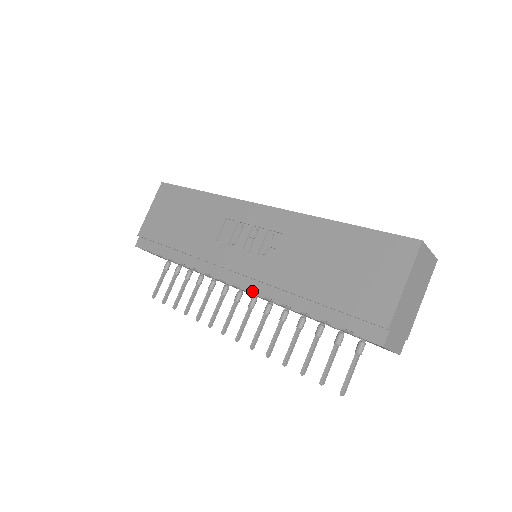
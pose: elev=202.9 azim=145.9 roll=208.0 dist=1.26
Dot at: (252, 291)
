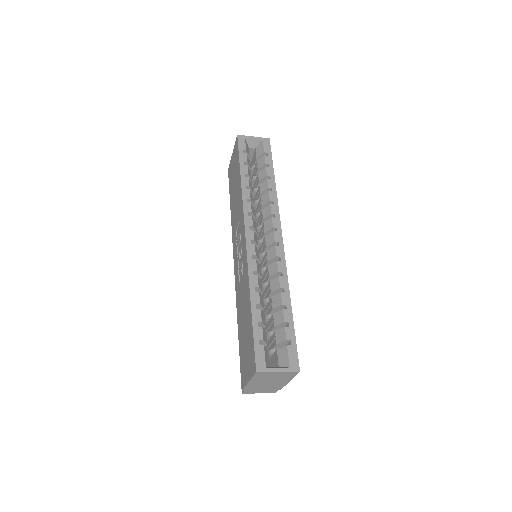
Dot at: occluded
